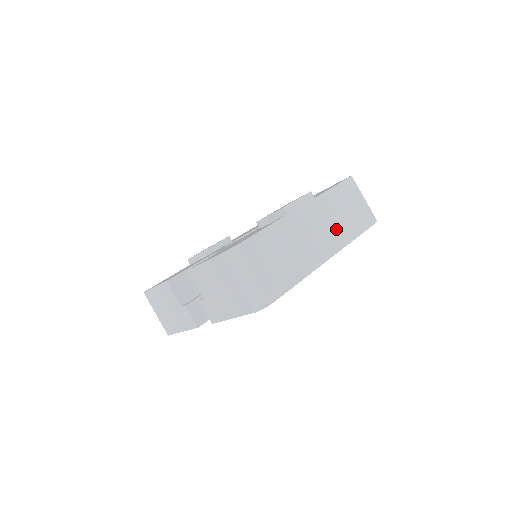
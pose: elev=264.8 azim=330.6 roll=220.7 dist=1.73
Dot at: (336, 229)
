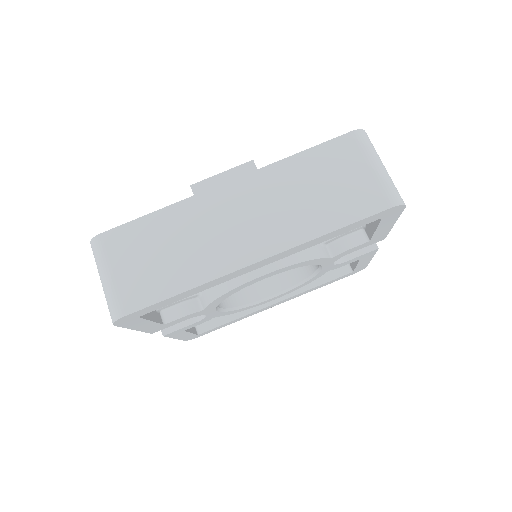
Dot at: (286, 217)
